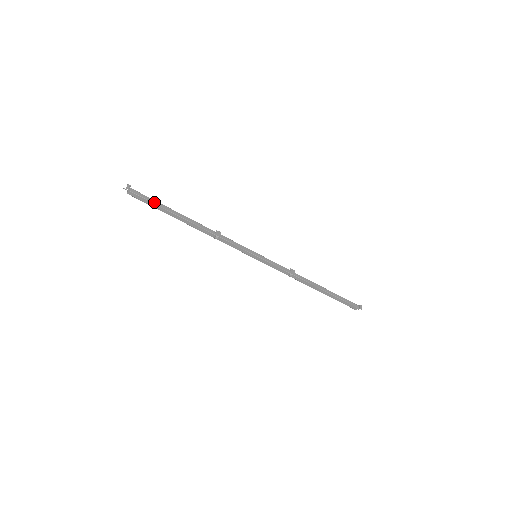
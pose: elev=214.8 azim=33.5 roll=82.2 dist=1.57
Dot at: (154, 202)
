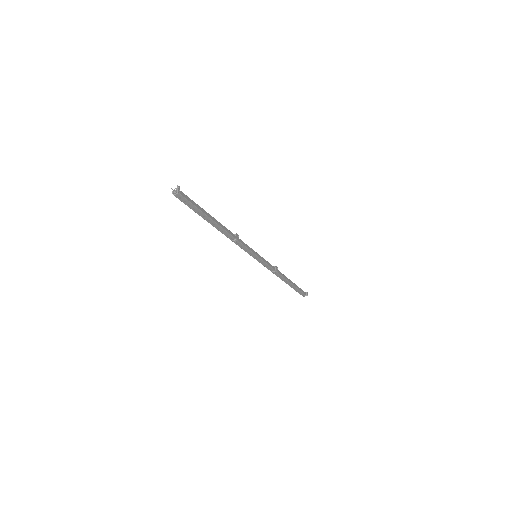
Dot at: (196, 205)
